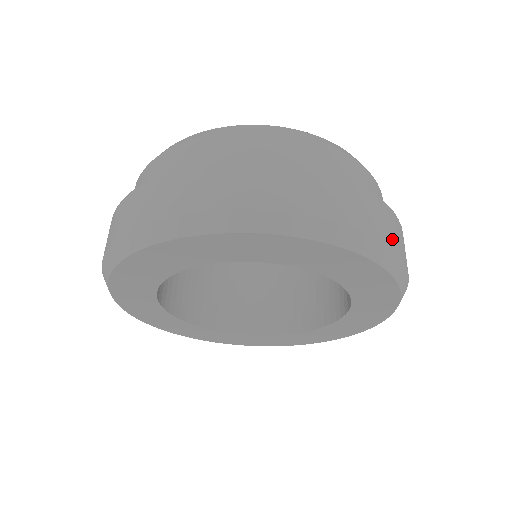
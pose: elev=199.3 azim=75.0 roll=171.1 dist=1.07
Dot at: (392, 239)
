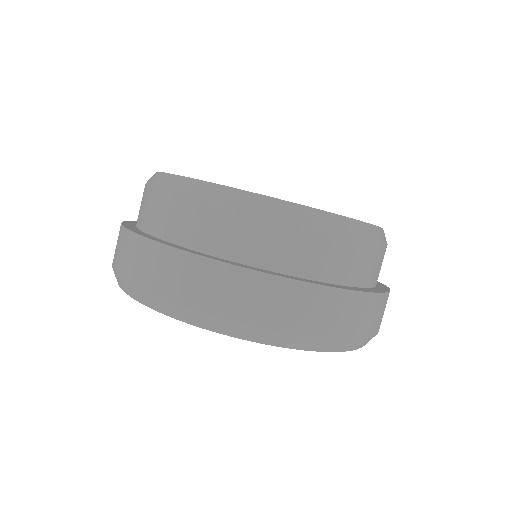
Dot at: occluded
